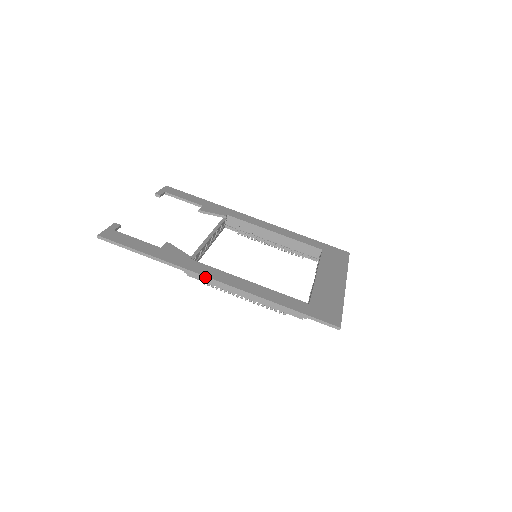
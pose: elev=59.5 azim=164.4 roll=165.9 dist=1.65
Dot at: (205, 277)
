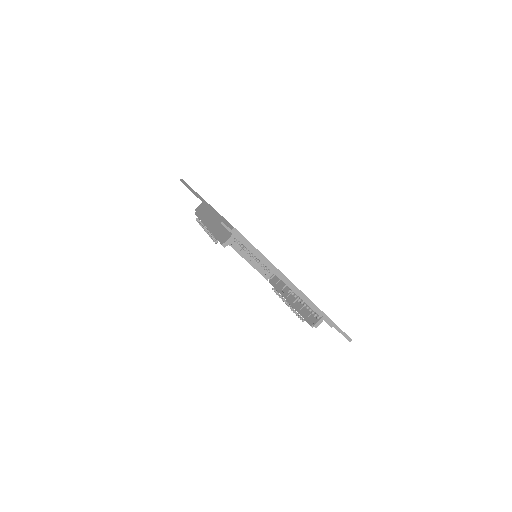
Dot at: (198, 195)
